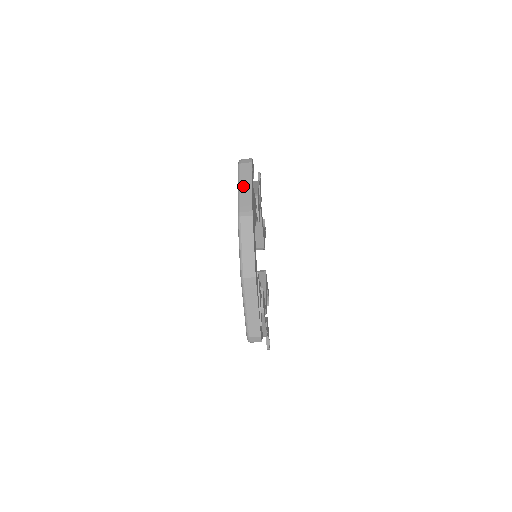
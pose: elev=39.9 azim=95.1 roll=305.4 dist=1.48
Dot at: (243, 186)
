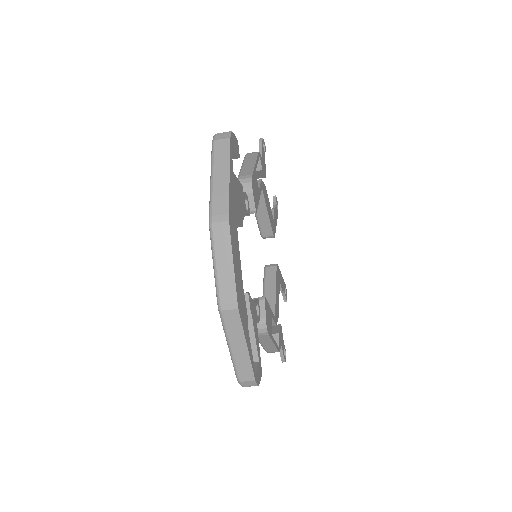
Dot at: (217, 175)
